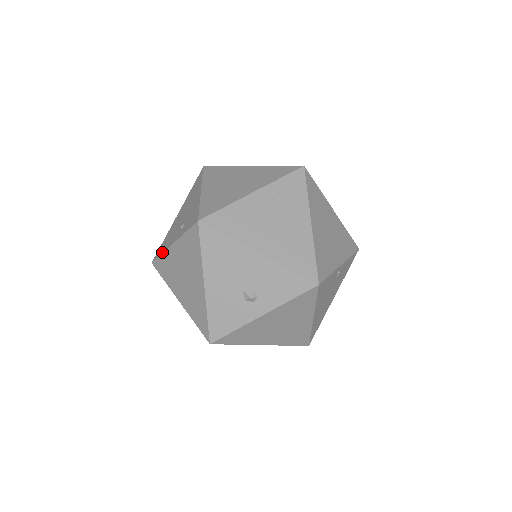
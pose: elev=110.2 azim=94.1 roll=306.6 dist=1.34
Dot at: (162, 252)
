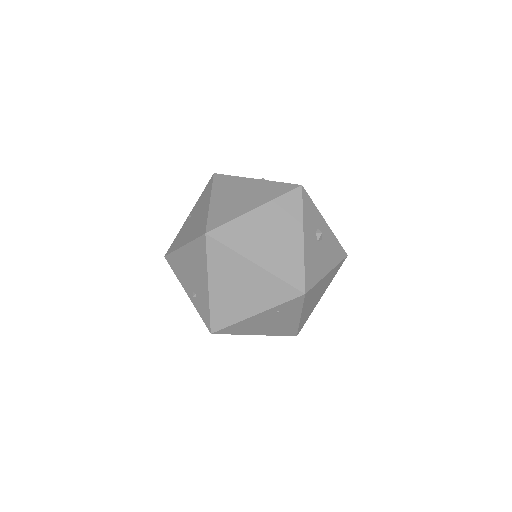
Dot at: (176, 275)
